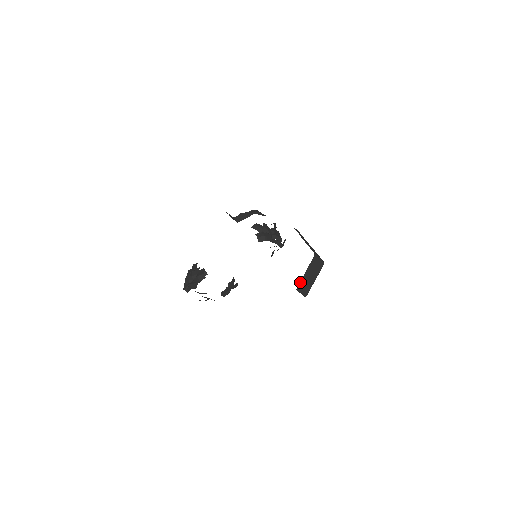
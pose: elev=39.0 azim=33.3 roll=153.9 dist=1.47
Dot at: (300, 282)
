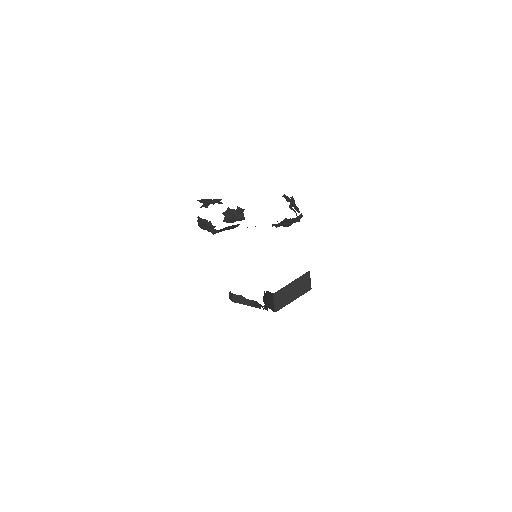
Dot at: (281, 289)
